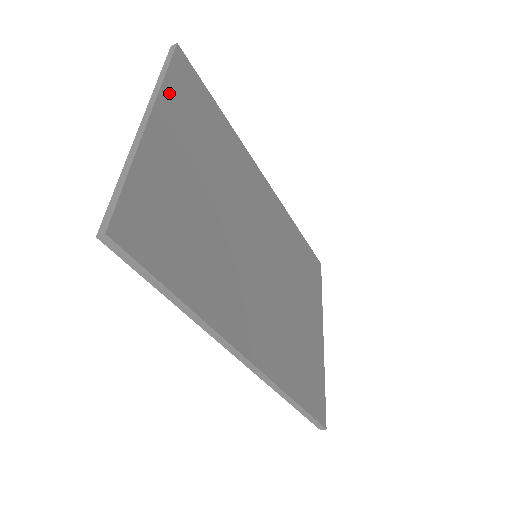
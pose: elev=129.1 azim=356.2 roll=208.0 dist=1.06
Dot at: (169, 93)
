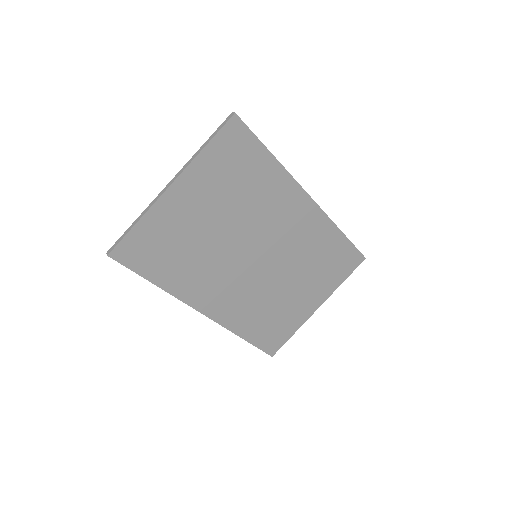
Dot at: (202, 161)
